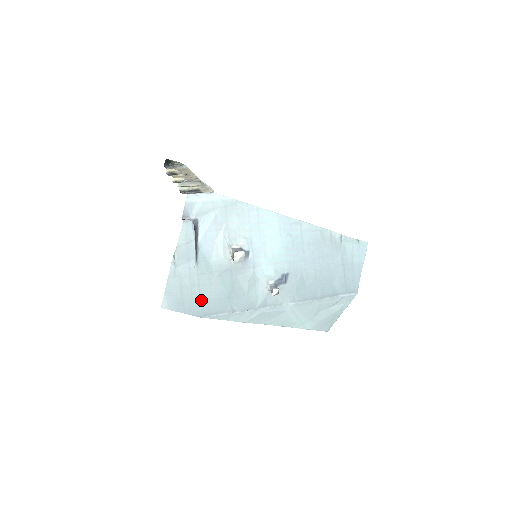
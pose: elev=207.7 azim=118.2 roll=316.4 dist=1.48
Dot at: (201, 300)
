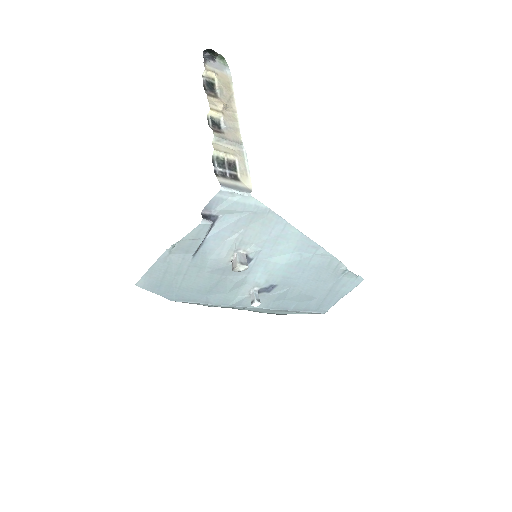
Dot at: (180, 287)
